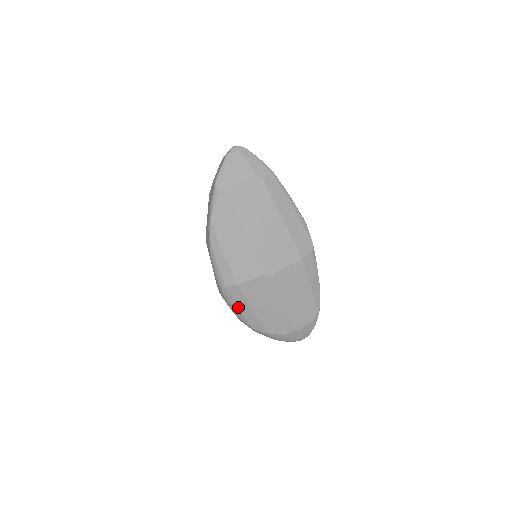
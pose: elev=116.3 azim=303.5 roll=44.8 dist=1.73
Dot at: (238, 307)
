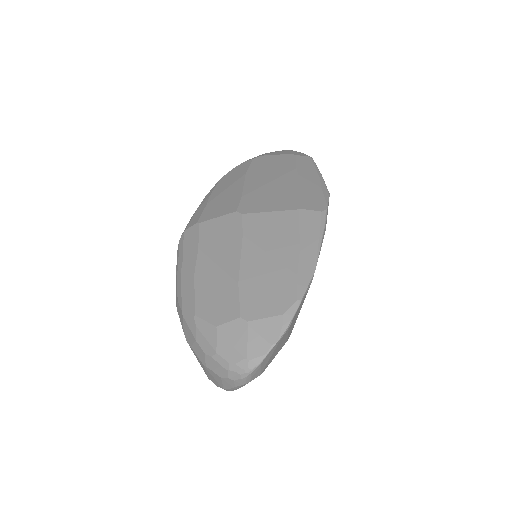
Dot at: (183, 263)
